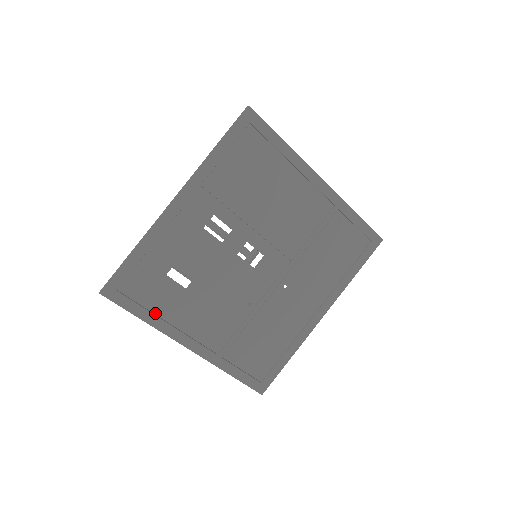
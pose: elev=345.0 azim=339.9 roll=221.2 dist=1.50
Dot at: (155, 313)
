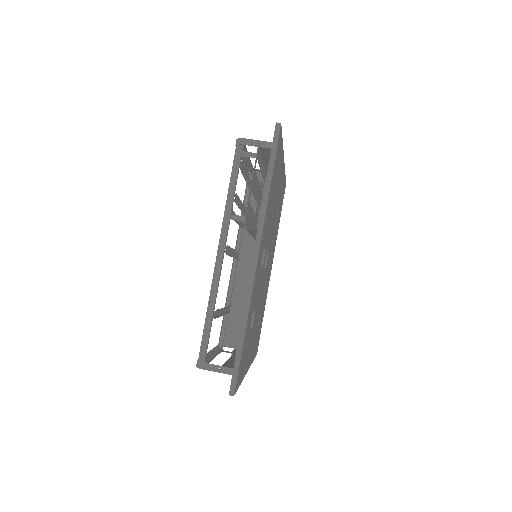
Dot at: (244, 368)
